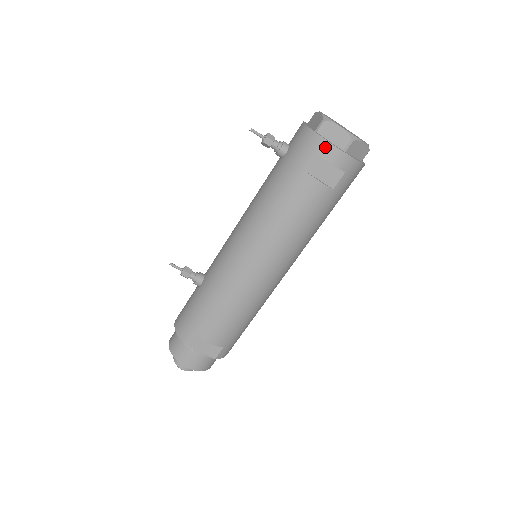
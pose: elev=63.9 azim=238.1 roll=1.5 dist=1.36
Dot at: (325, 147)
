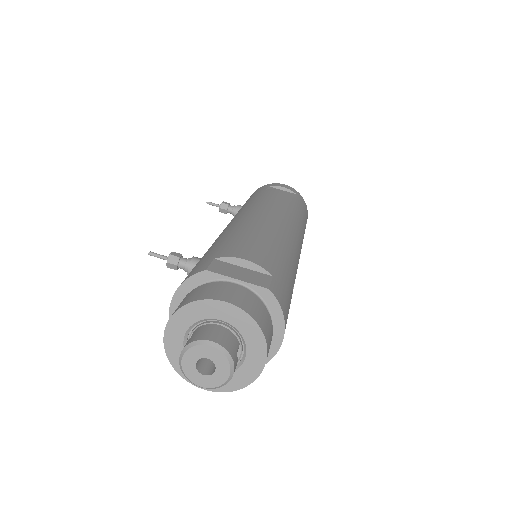
Dot at: (272, 184)
